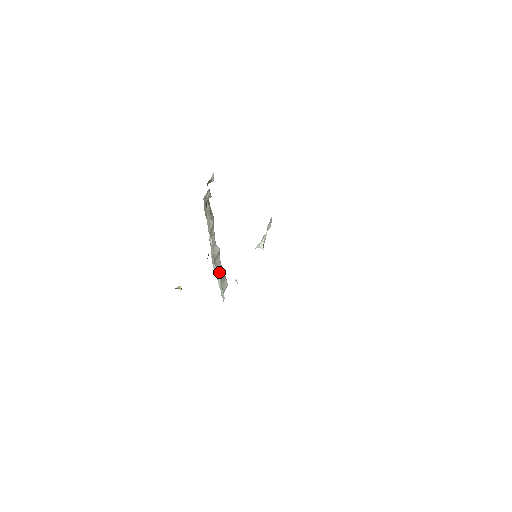
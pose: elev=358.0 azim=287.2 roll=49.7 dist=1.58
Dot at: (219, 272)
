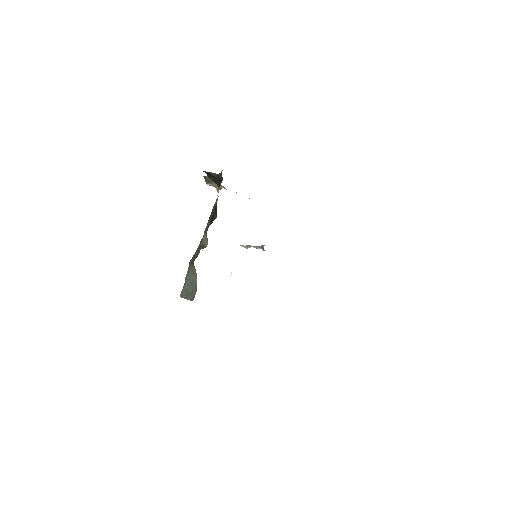
Dot at: occluded
